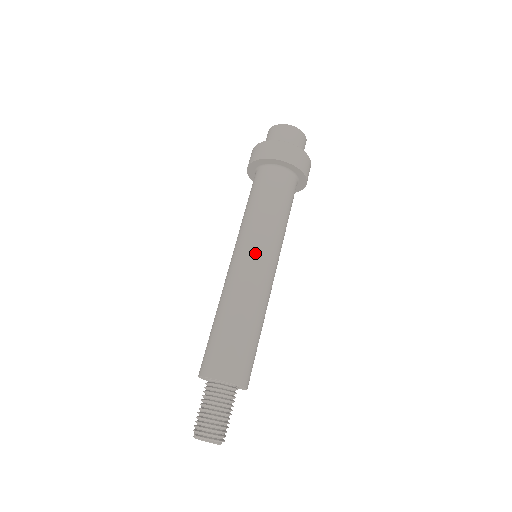
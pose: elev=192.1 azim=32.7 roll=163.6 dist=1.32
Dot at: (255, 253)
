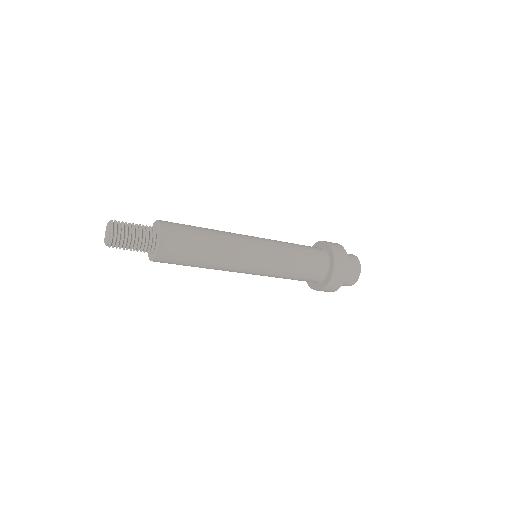
Dot at: occluded
